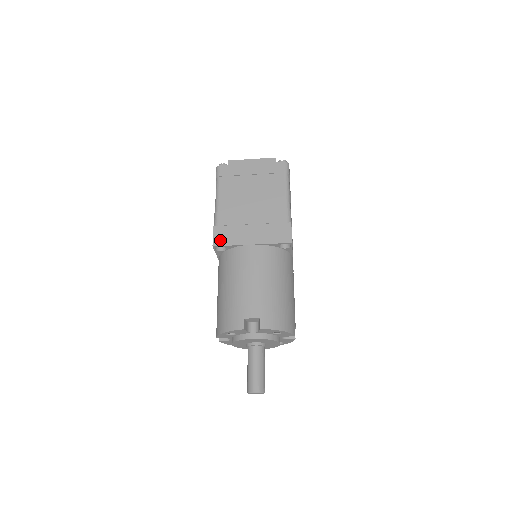
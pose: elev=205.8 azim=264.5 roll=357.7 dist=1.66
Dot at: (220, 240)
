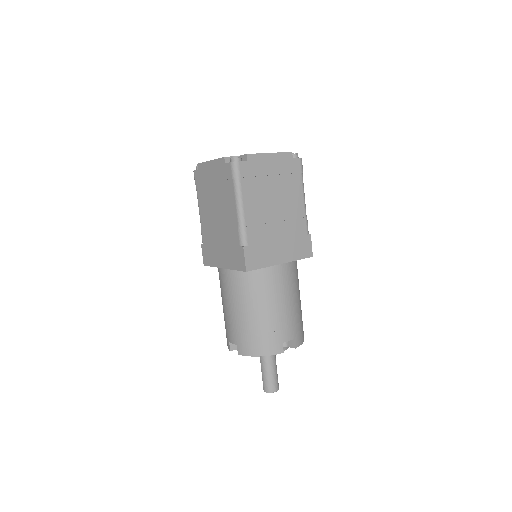
Dot at: (252, 263)
